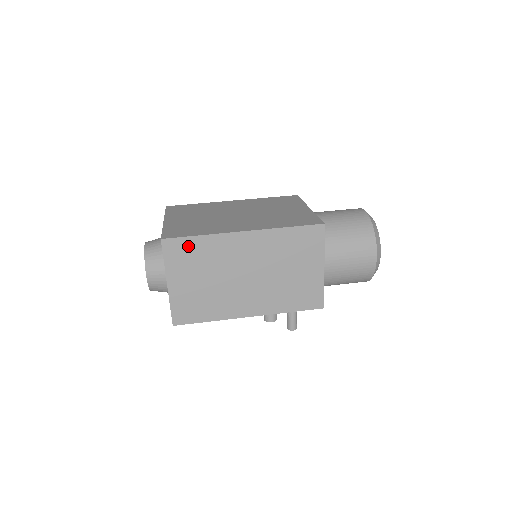
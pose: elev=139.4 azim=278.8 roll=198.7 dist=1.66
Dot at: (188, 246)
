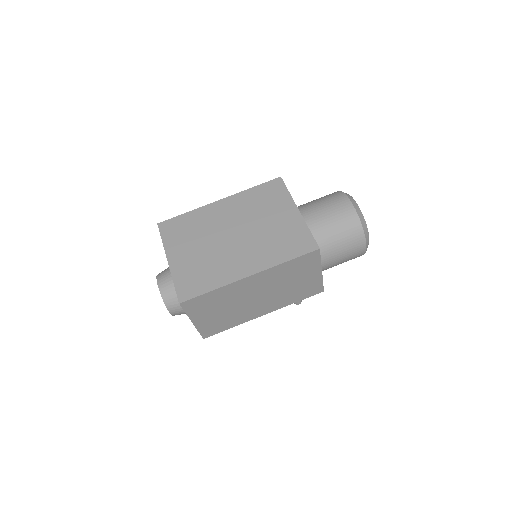
Dot at: (203, 299)
